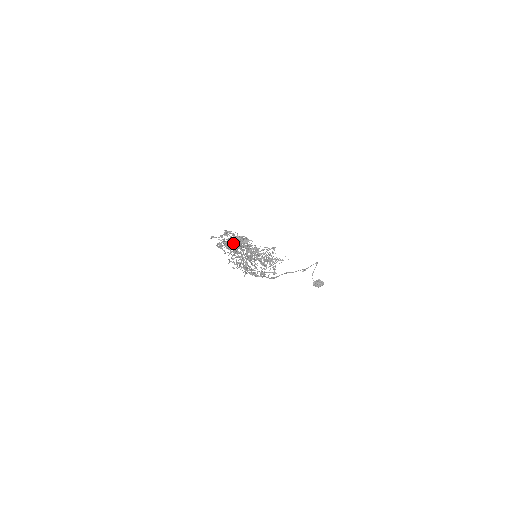
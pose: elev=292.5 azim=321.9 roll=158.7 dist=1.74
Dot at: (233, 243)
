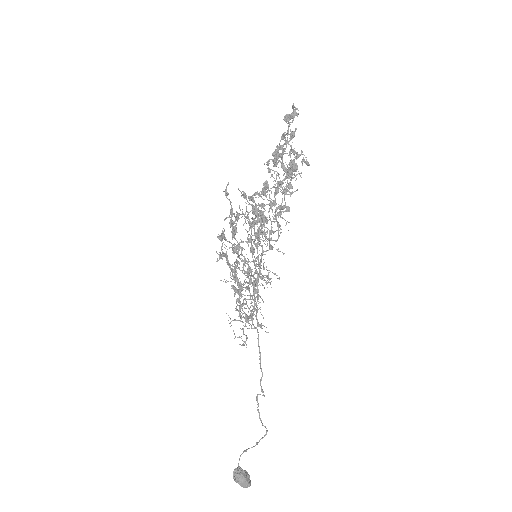
Dot at: (236, 228)
